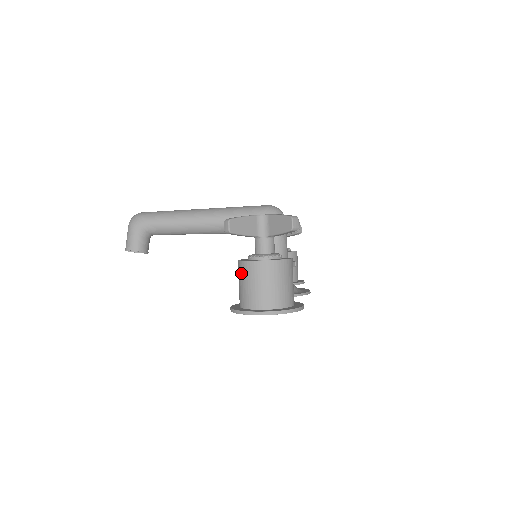
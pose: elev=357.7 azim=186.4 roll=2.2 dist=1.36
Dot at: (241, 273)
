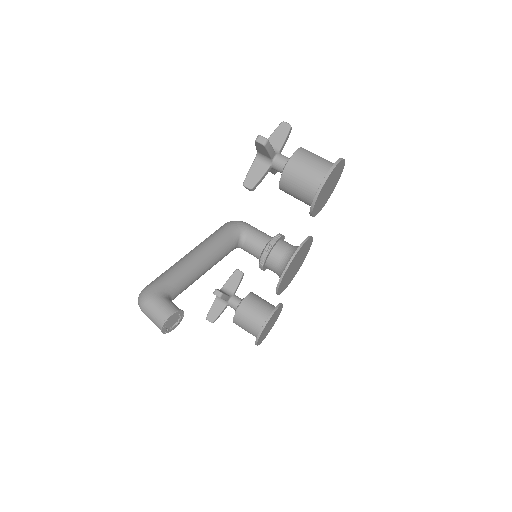
Dot at: (296, 168)
